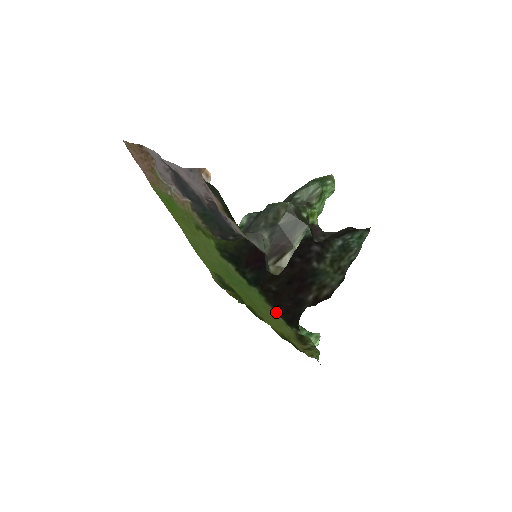
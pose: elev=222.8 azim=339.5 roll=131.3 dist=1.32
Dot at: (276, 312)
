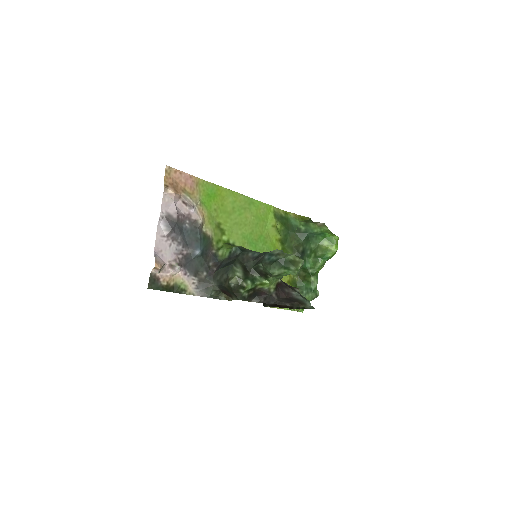
Dot at: occluded
